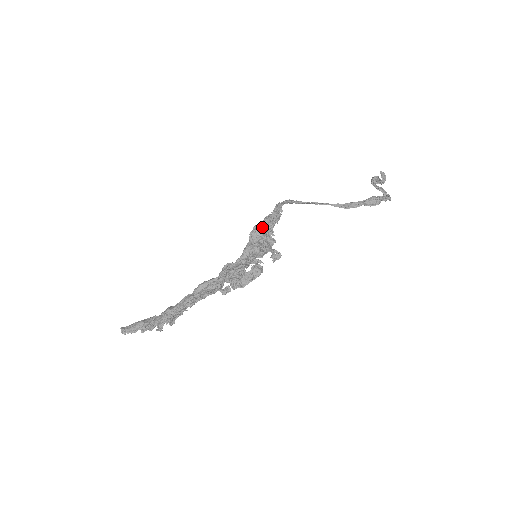
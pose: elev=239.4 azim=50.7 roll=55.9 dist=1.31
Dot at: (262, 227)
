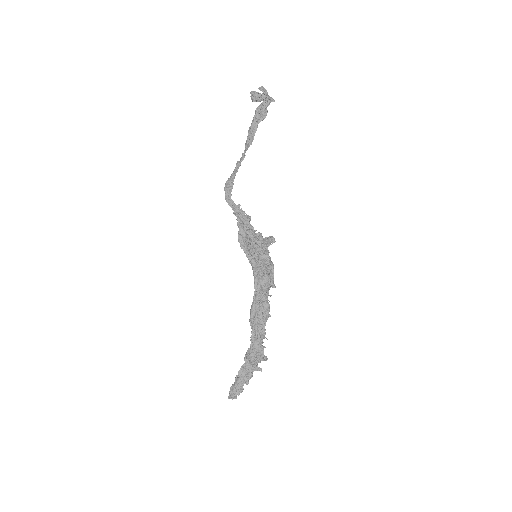
Dot at: (246, 236)
